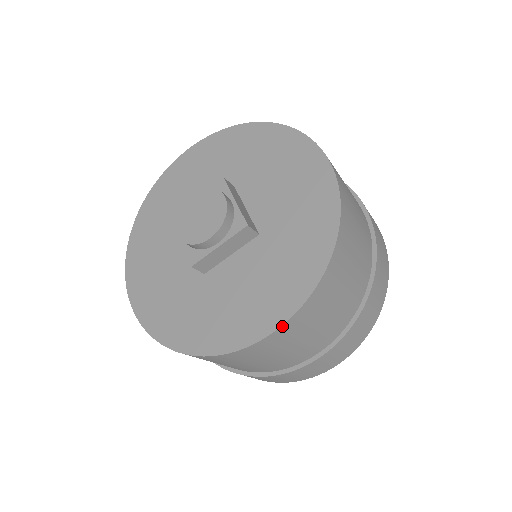
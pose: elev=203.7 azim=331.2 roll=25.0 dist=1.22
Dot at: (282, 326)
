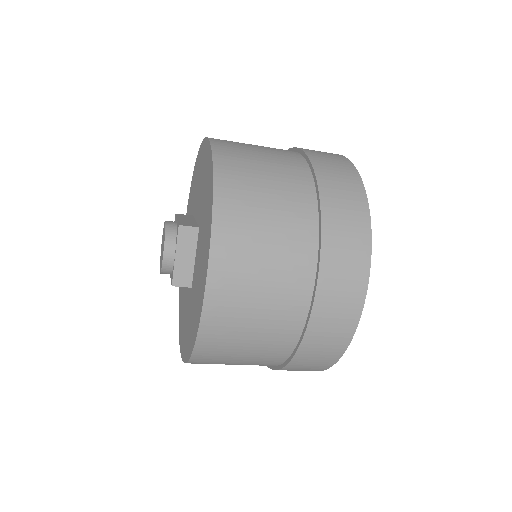
Dot at: (209, 271)
